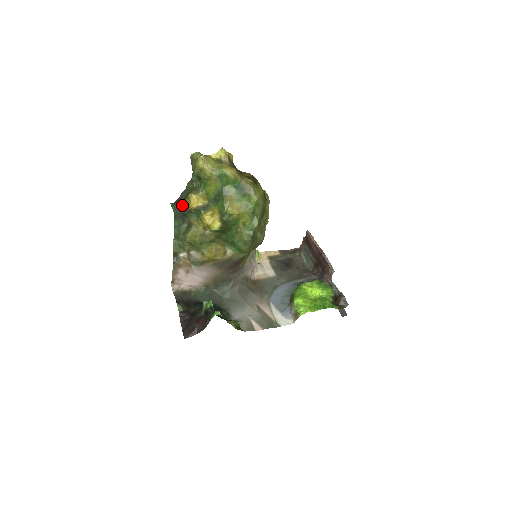
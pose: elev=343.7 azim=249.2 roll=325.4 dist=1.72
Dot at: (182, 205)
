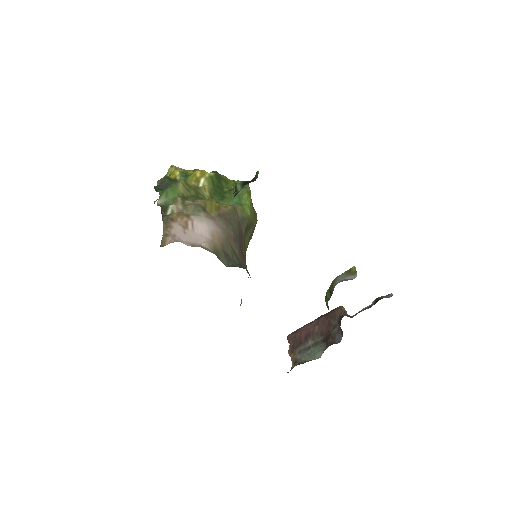
Dot at: (164, 178)
